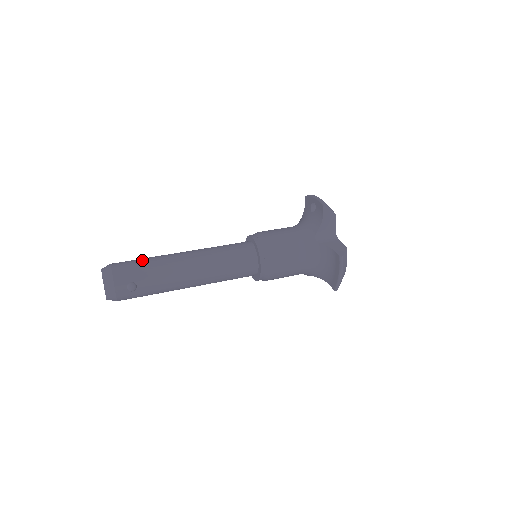
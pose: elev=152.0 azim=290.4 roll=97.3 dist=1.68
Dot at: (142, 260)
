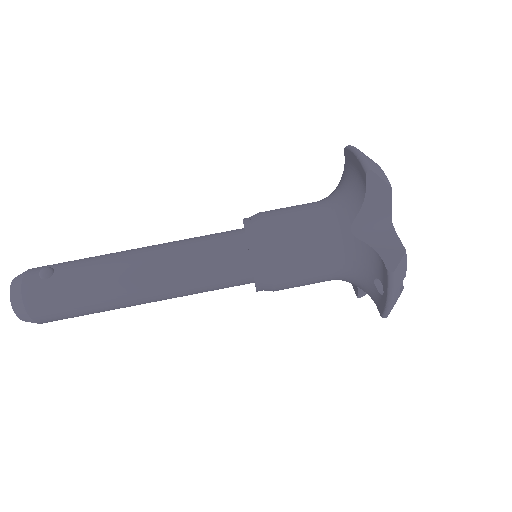
Dot at: (77, 312)
